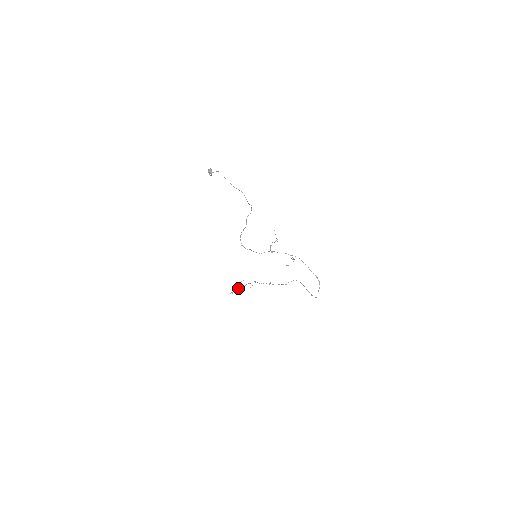
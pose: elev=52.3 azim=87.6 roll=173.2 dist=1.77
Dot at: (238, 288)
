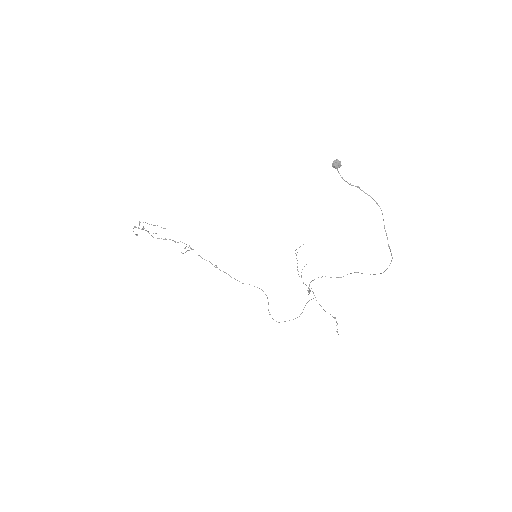
Dot at: occluded
